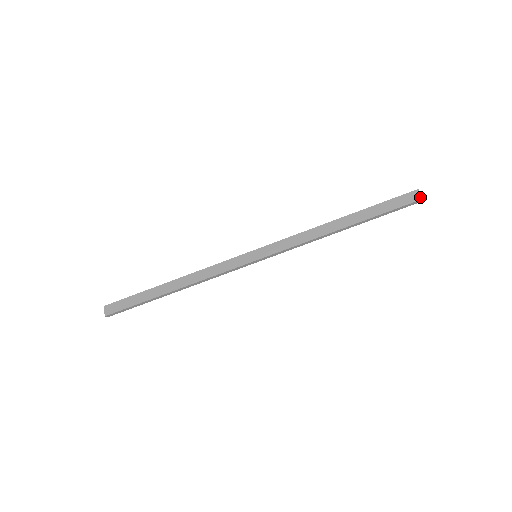
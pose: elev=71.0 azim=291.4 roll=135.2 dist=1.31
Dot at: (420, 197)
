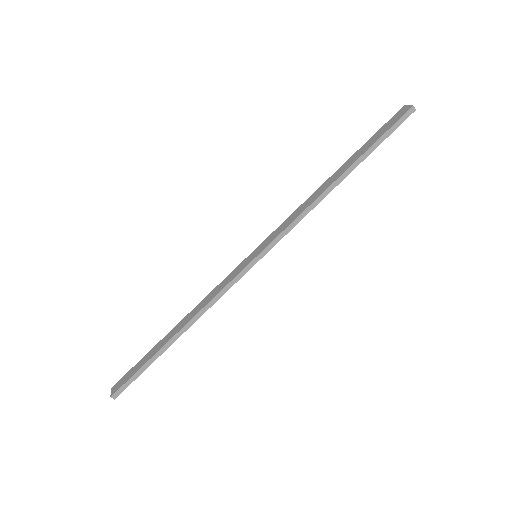
Dot at: (409, 107)
